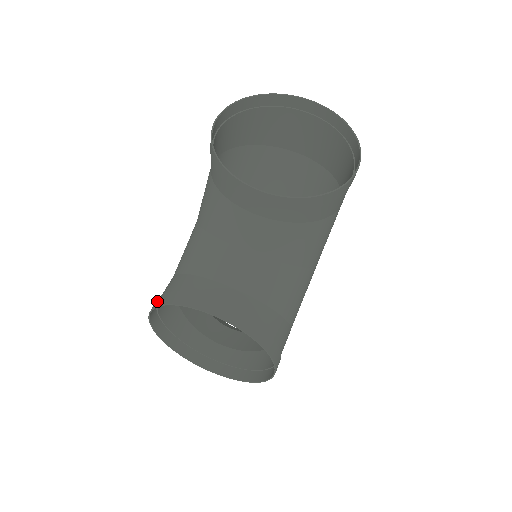
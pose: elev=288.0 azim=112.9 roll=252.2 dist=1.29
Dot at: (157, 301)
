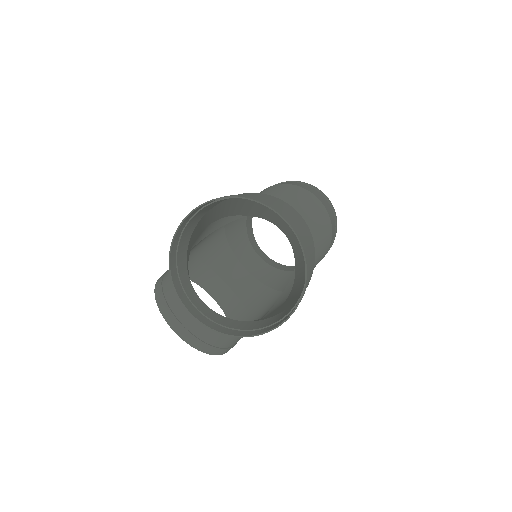
Dot at: (158, 283)
